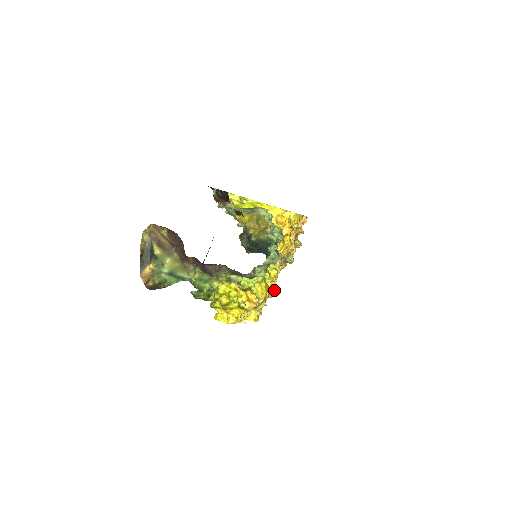
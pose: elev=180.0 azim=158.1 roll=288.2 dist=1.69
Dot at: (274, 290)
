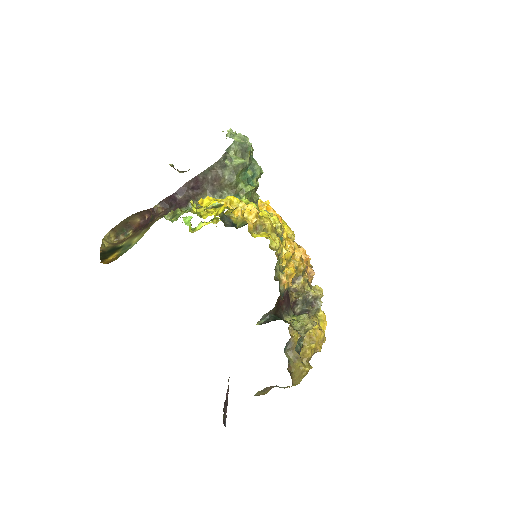
Dot at: occluded
